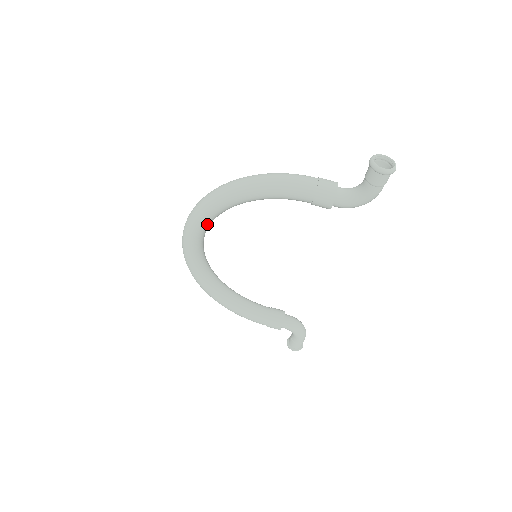
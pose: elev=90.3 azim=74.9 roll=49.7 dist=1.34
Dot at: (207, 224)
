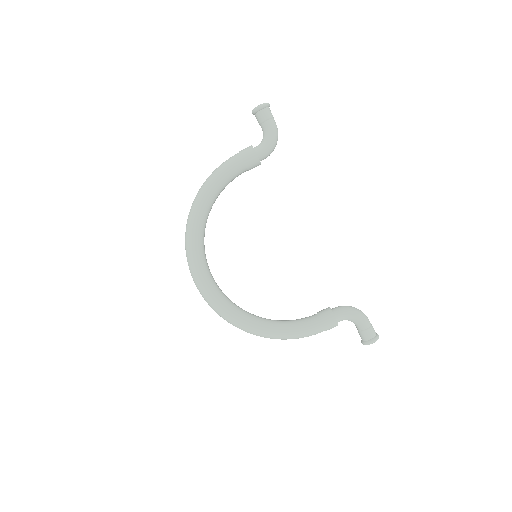
Dot at: (200, 249)
